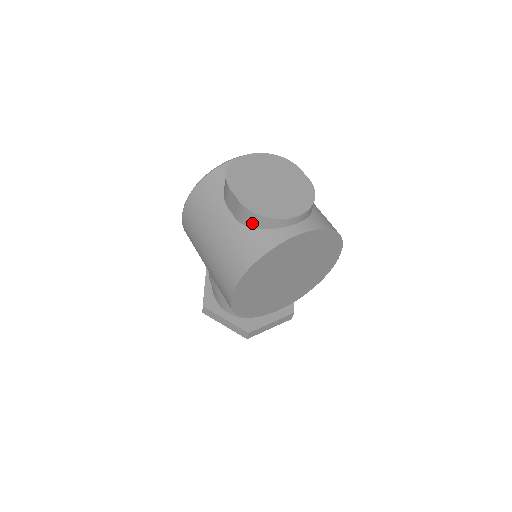
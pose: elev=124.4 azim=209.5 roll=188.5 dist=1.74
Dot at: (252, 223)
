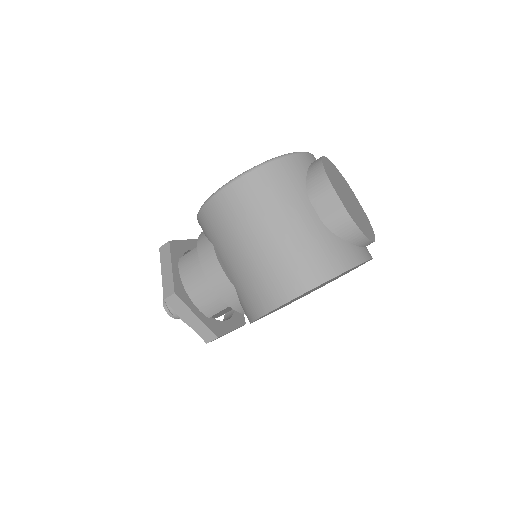
Dot at: (342, 232)
